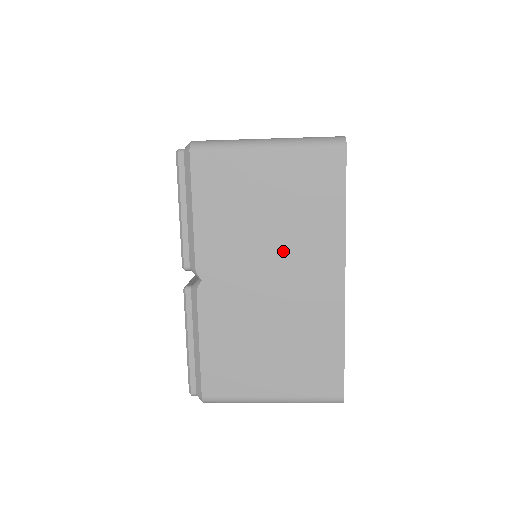
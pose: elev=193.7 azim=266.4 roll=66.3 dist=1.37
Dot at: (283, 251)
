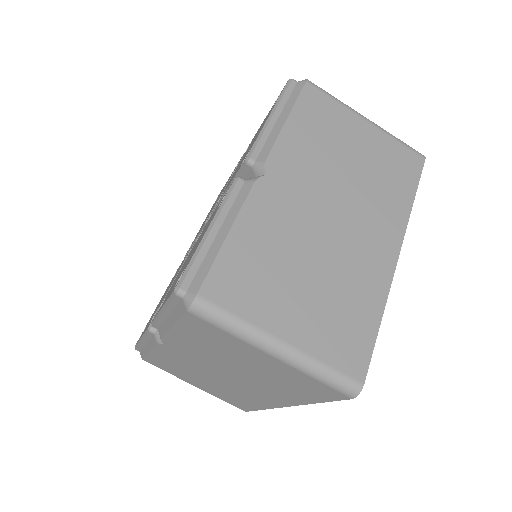
Dot at: (353, 198)
